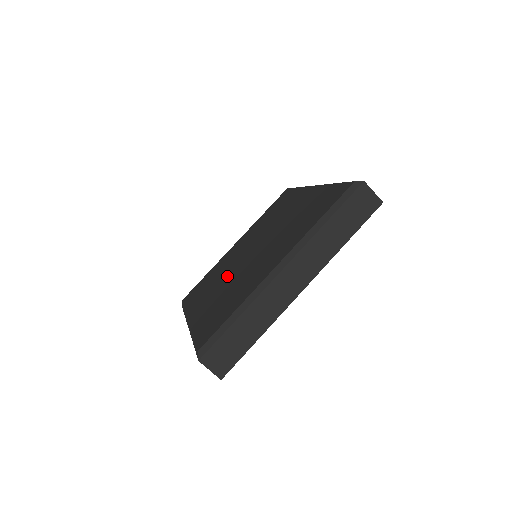
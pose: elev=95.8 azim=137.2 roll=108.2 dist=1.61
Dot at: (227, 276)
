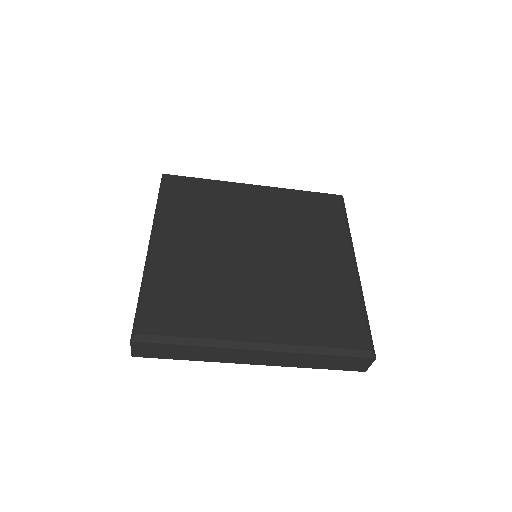
Dot at: (220, 243)
